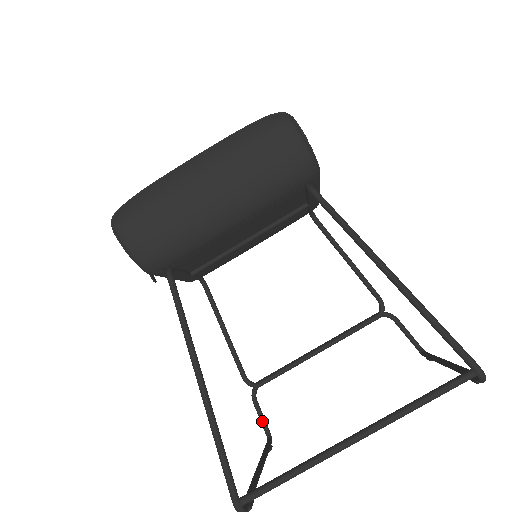
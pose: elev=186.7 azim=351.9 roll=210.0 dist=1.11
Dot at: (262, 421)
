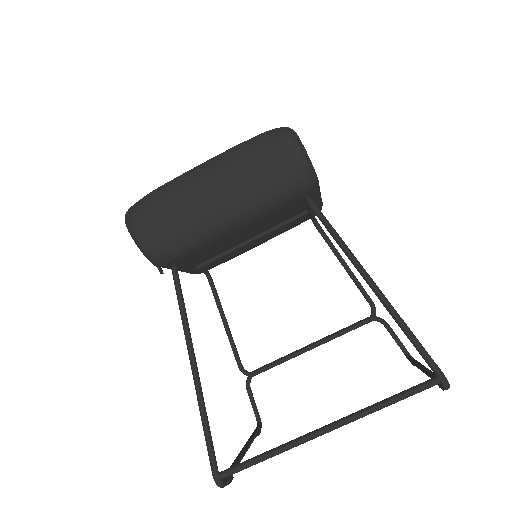
Dot at: (254, 408)
